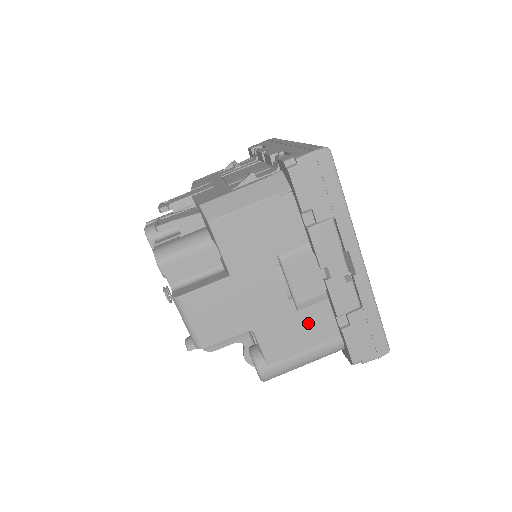
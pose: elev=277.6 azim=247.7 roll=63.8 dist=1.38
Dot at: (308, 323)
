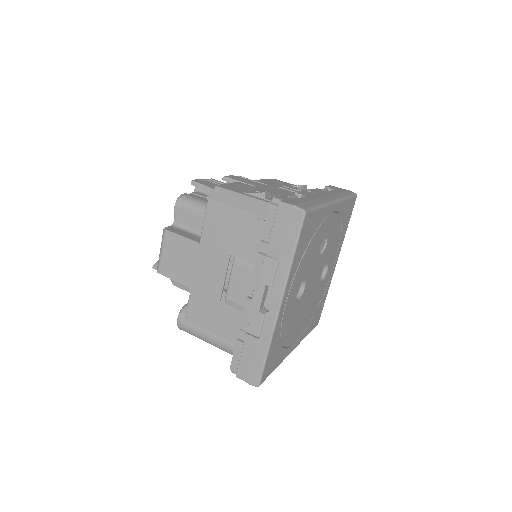
Dot at: (224, 317)
